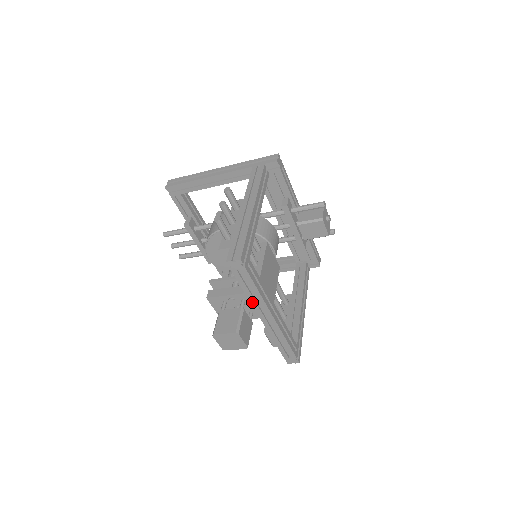
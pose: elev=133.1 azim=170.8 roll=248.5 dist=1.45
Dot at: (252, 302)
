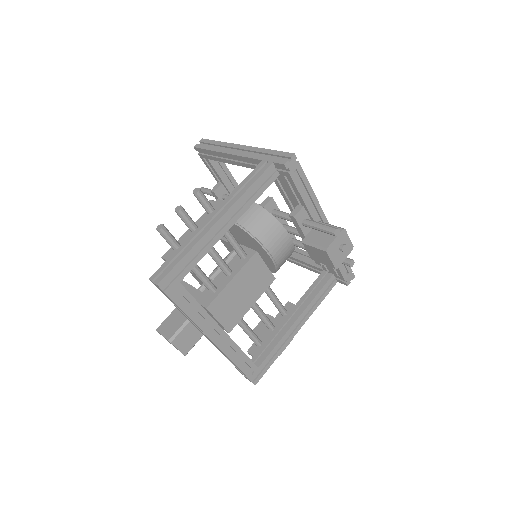
Dot at: (189, 320)
